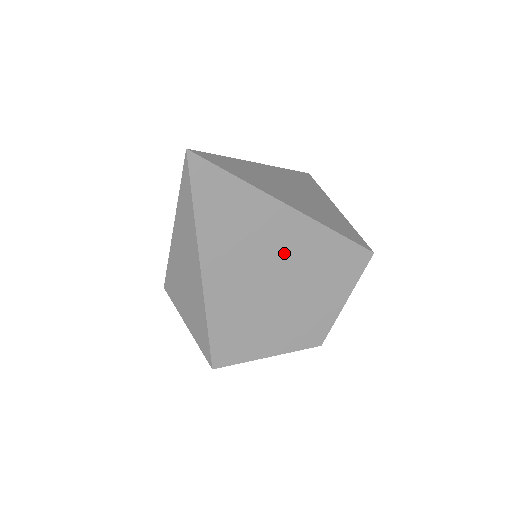
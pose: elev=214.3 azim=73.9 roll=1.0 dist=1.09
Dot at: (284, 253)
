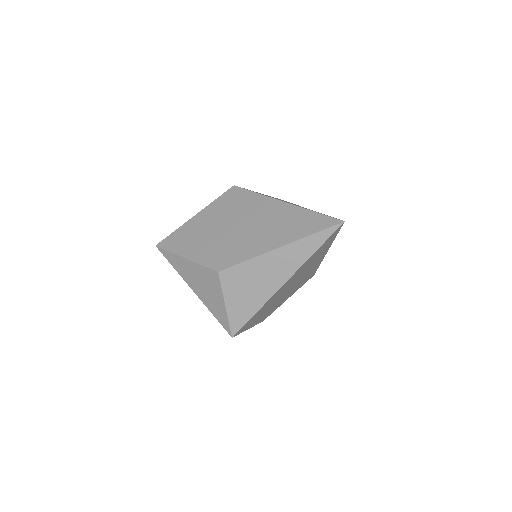
Dot at: (305, 274)
